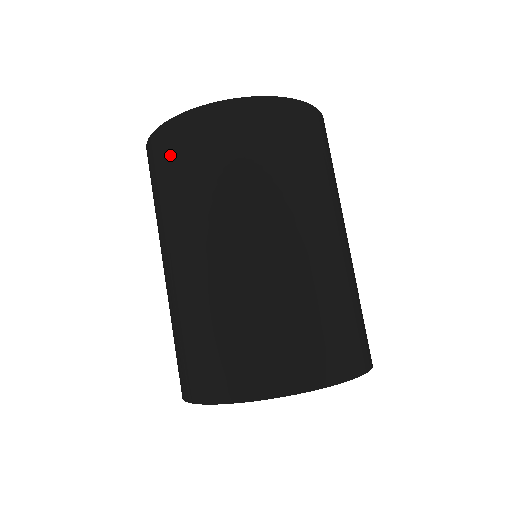
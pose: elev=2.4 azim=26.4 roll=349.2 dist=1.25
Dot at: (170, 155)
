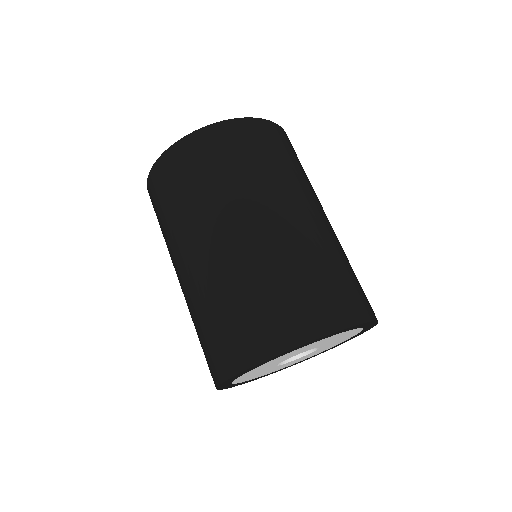
Dot at: occluded
